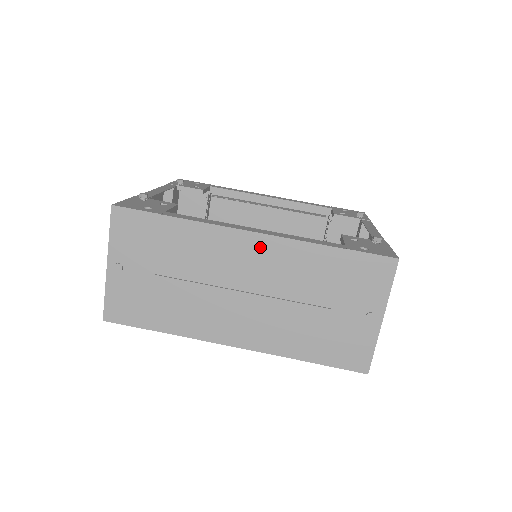
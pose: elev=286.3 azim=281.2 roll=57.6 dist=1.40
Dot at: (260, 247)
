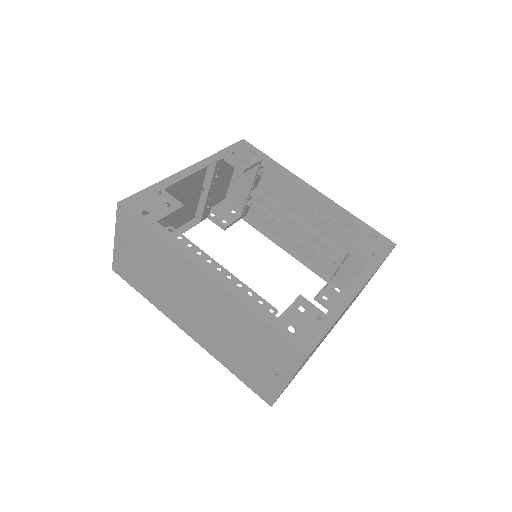
Dot at: (210, 287)
